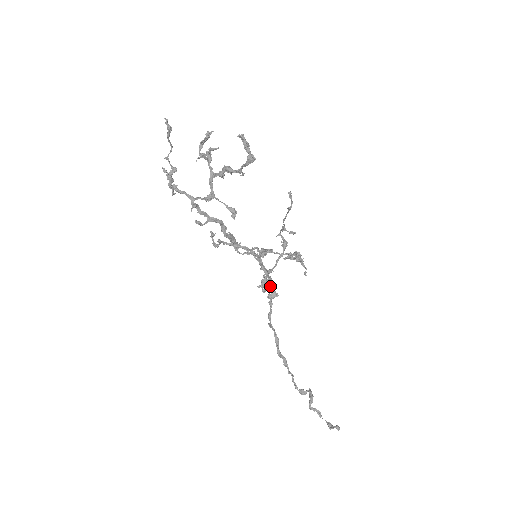
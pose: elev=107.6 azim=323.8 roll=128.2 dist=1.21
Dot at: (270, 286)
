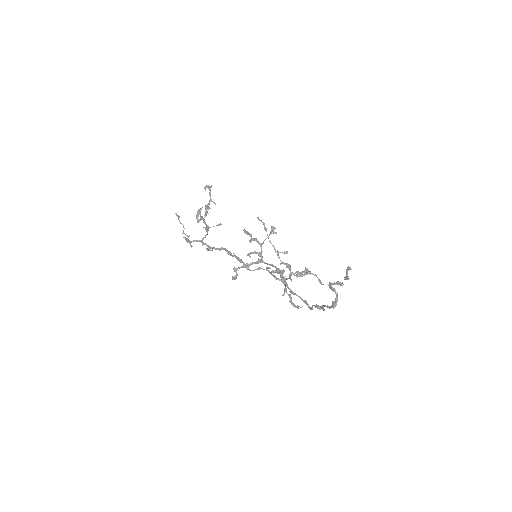
Dot at: (277, 269)
